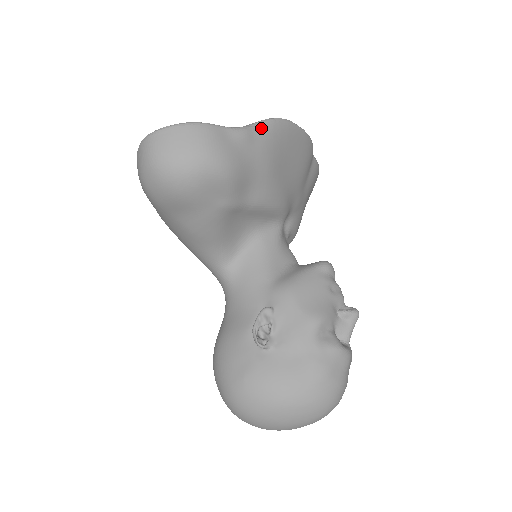
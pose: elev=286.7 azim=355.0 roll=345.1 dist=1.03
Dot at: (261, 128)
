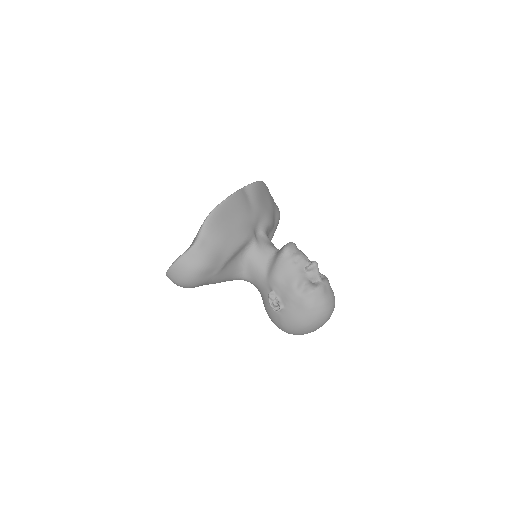
Dot at: (204, 231)
